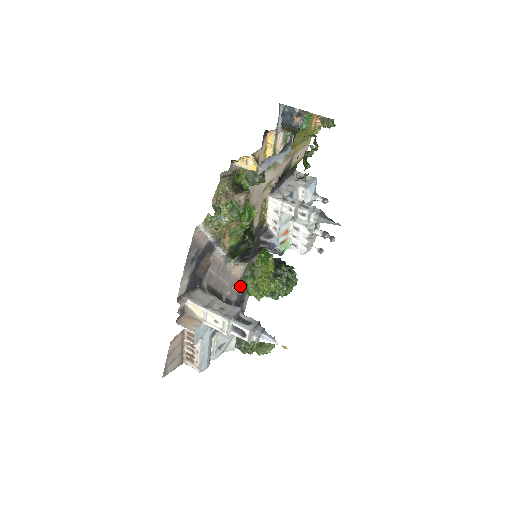
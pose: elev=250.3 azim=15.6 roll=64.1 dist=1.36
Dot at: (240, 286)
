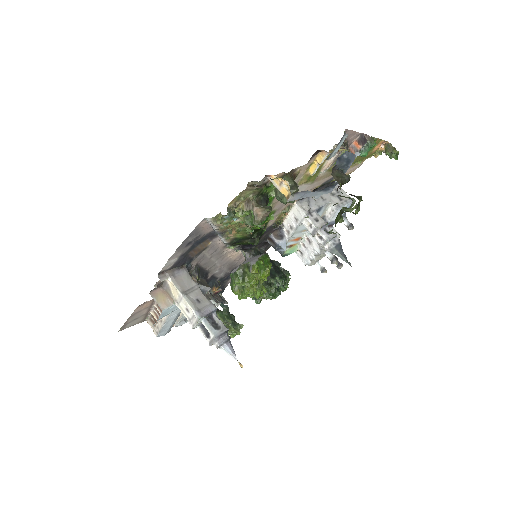
Dot at: (232, 266)
